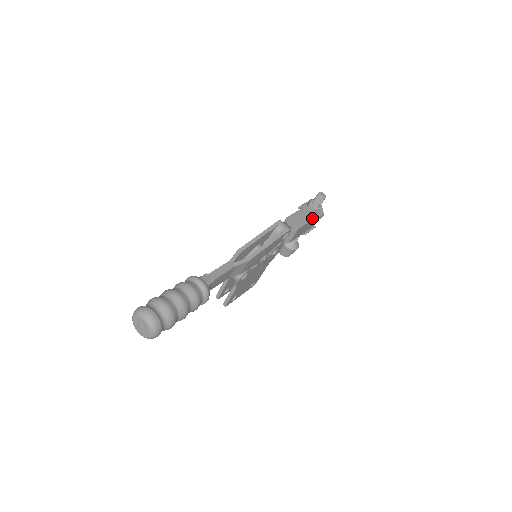
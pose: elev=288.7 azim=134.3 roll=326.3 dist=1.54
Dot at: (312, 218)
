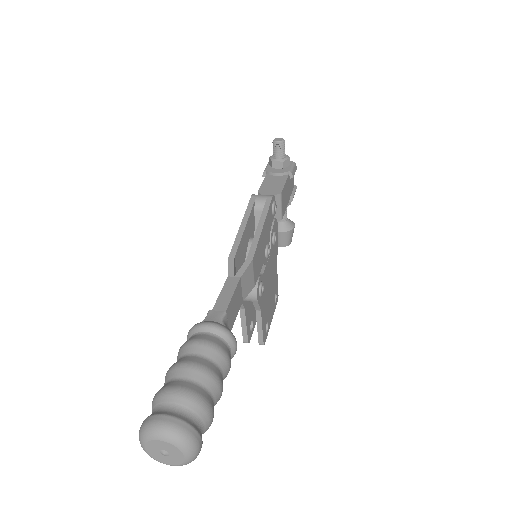
Dot at: (286, 175)
